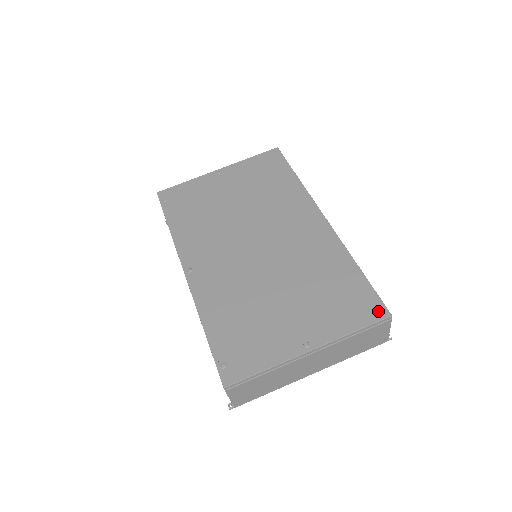
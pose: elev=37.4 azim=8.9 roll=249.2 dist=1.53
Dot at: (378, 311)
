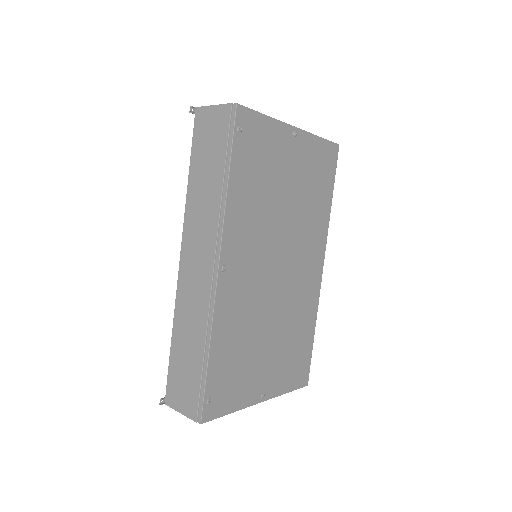
Dot at: (305, 379)
